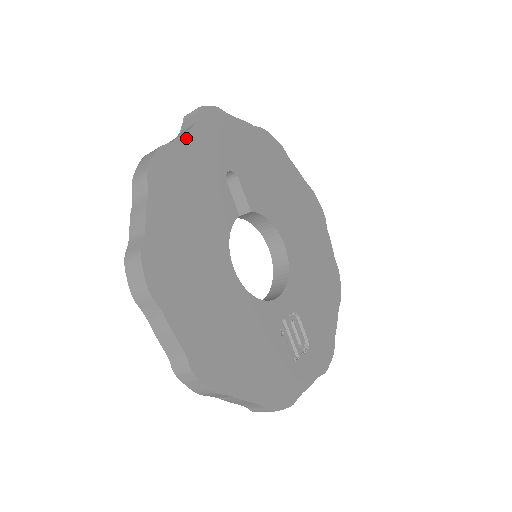
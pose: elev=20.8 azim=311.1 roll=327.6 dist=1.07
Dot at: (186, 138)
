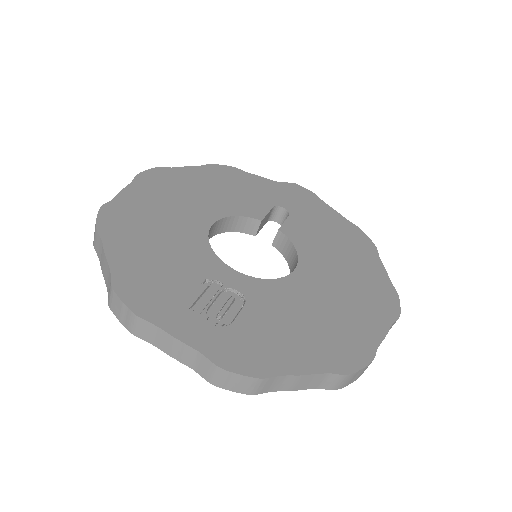
Dot at: (262, 179)
